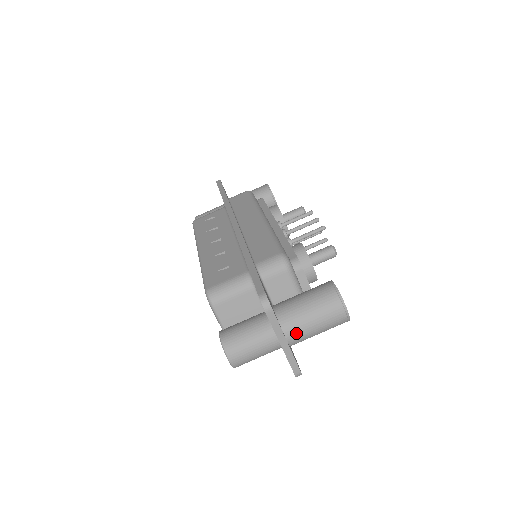
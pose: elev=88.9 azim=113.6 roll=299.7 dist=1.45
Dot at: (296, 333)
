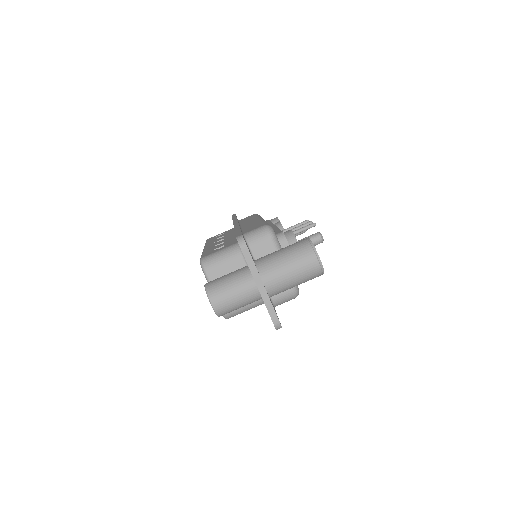
Dot at: (272, 277)
